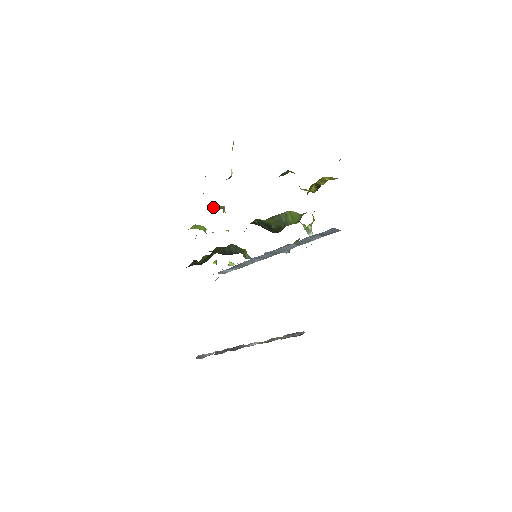
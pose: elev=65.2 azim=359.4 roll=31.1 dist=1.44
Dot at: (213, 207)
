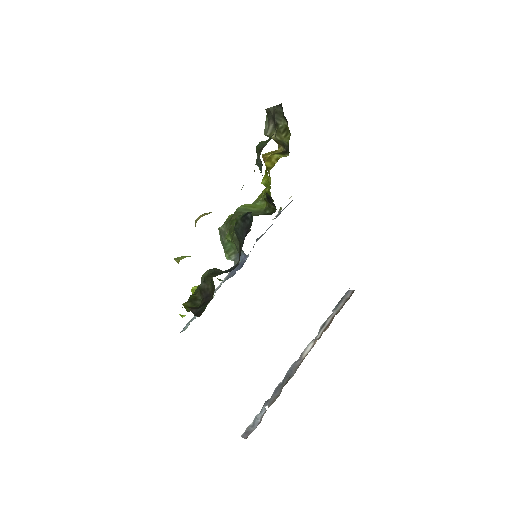
Dot at: (201, 216)
